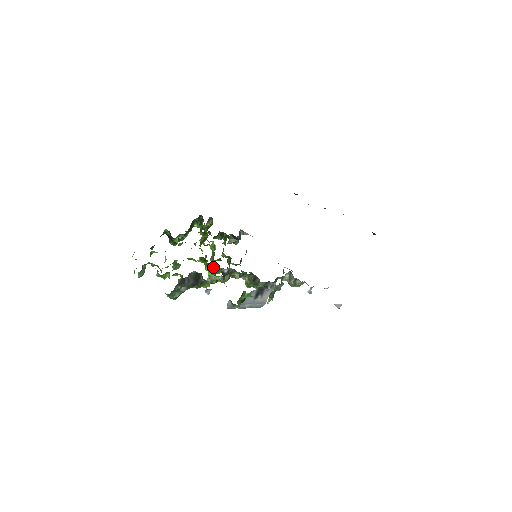
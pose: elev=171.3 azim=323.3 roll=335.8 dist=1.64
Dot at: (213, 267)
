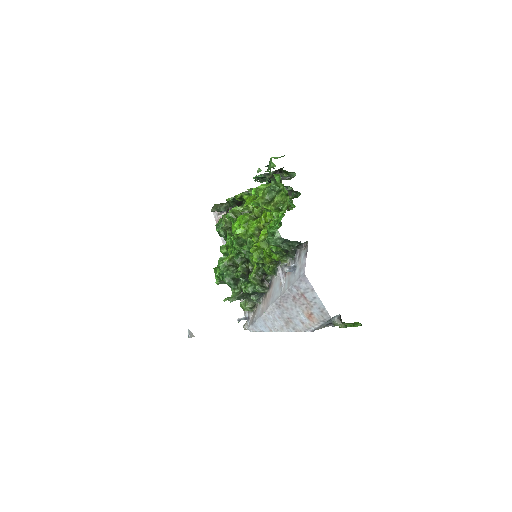
Dot at: occluded
